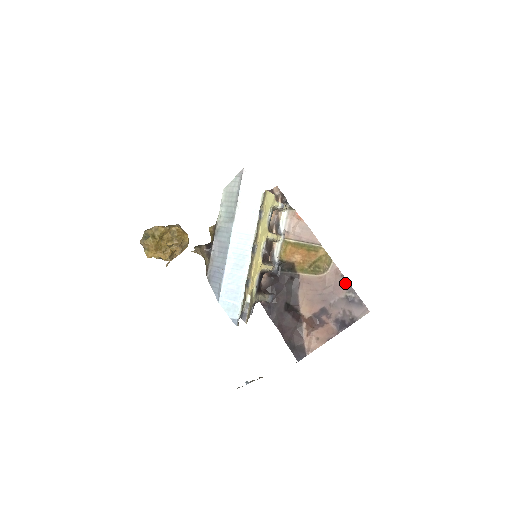
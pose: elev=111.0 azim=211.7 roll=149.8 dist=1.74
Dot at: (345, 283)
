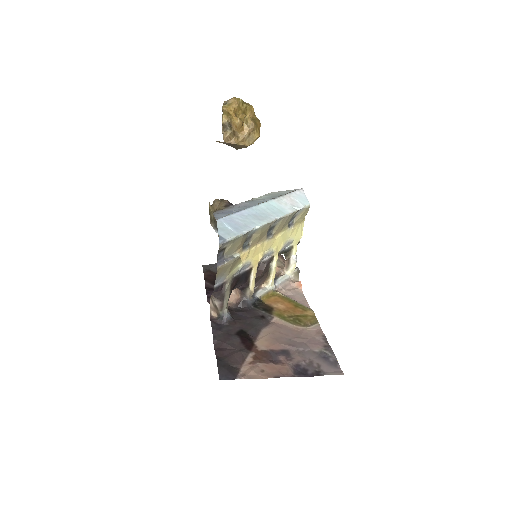
Dot at: (324, 342)
